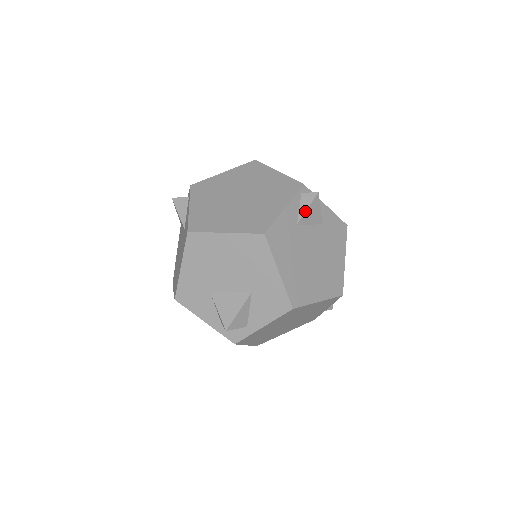
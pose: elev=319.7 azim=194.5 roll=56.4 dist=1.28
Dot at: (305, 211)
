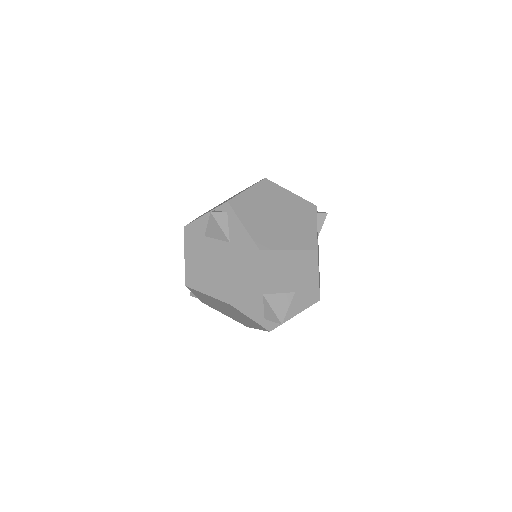
Dot at: (321, 227)
